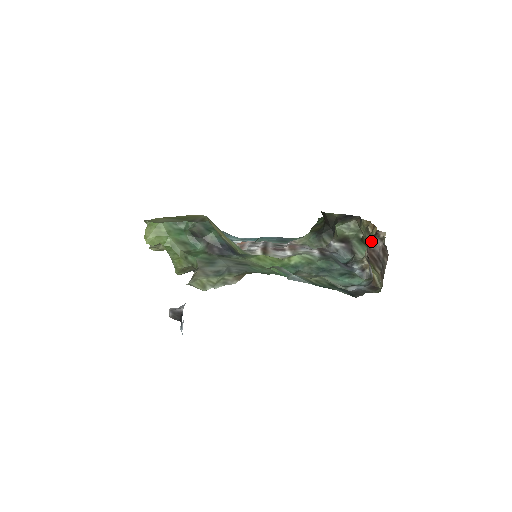
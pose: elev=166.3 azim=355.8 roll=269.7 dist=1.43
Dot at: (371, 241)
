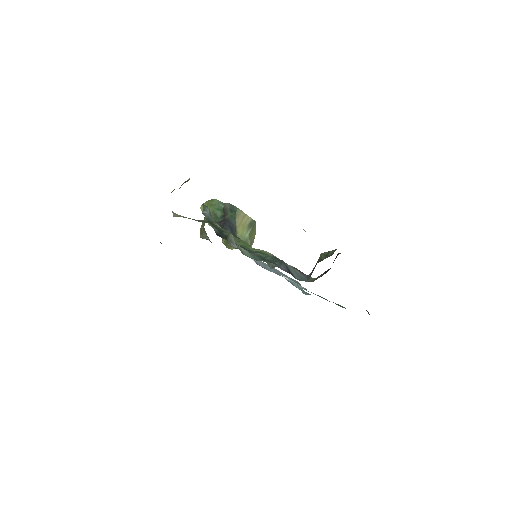
Dot at: occluded
